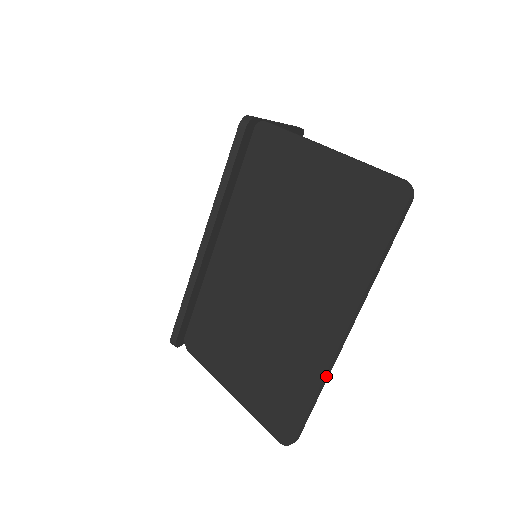
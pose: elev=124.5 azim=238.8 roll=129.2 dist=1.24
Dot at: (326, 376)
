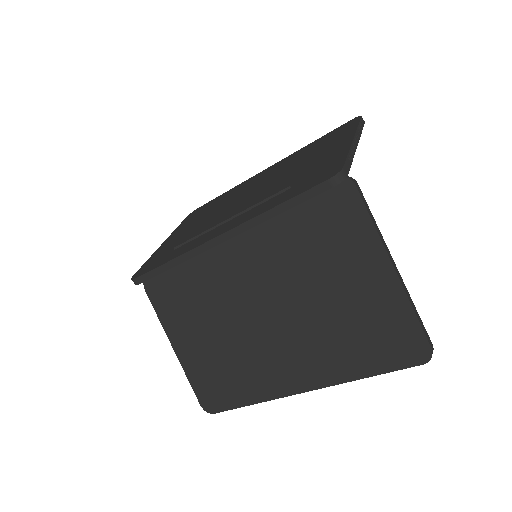
Dot at: (268, 399)
